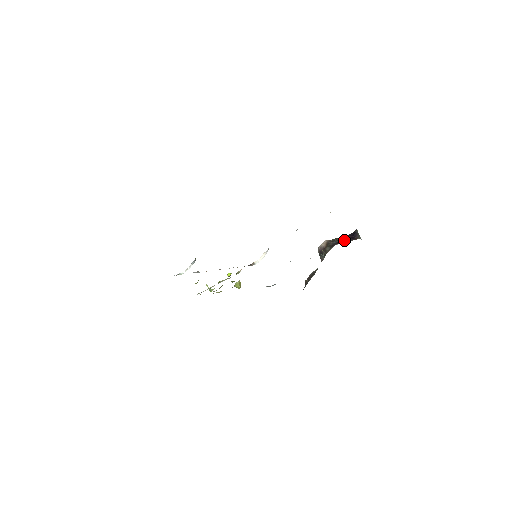
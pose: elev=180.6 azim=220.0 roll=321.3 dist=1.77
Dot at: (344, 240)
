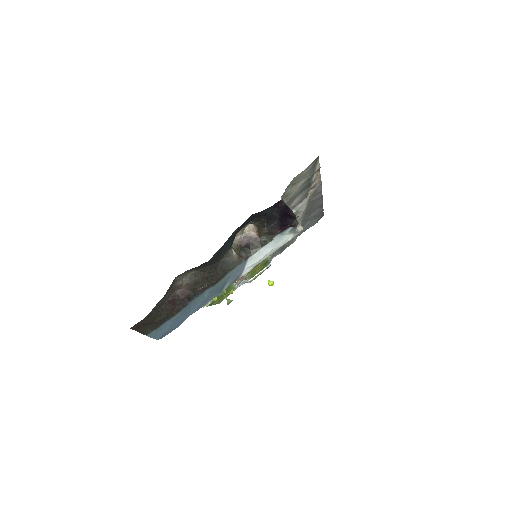
Dot at: (286, 222)
